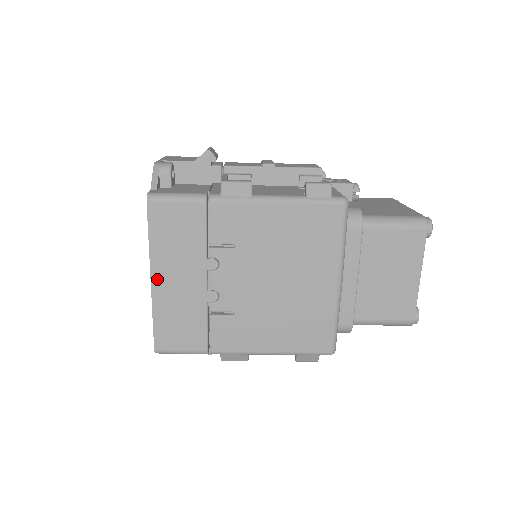
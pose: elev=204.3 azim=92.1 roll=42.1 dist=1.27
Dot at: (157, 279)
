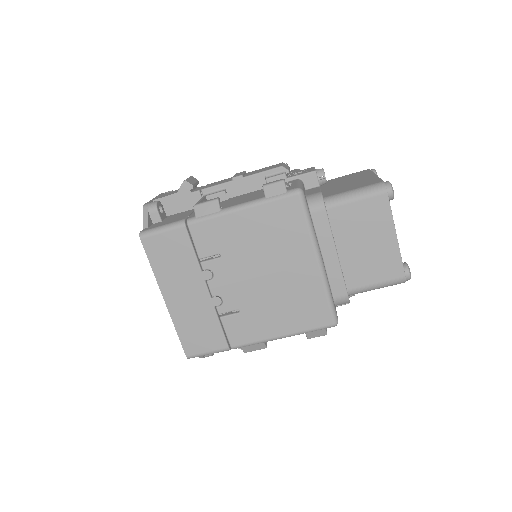
Dot at: (169, 298)
